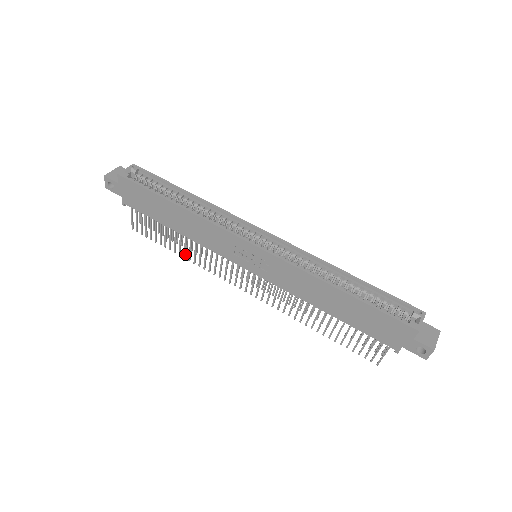
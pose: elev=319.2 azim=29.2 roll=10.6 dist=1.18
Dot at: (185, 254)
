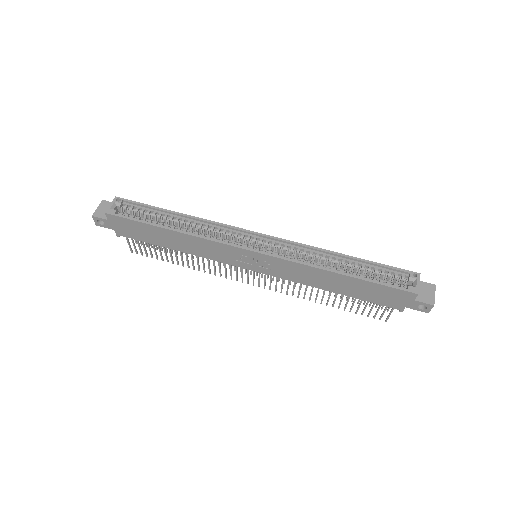
Dot at: (188, 265)
